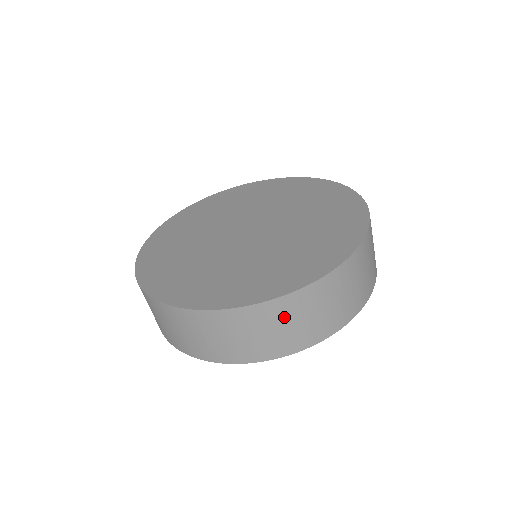
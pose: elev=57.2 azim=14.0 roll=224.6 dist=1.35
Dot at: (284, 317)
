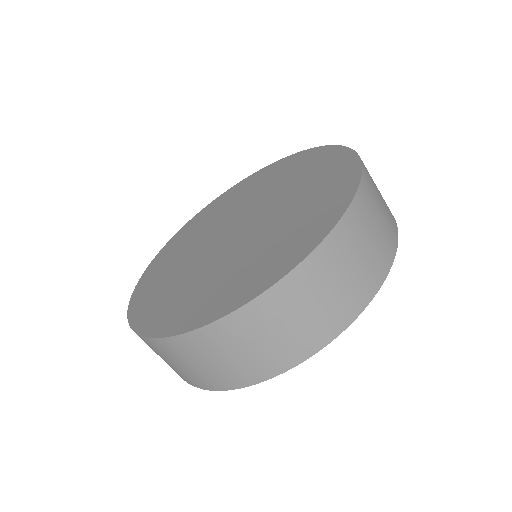
Dot at: (196, 354)
